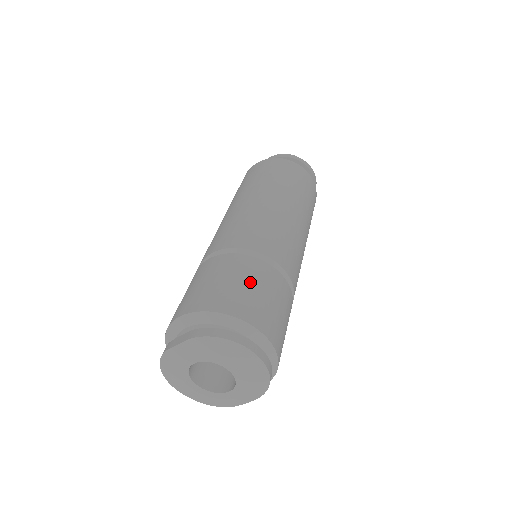
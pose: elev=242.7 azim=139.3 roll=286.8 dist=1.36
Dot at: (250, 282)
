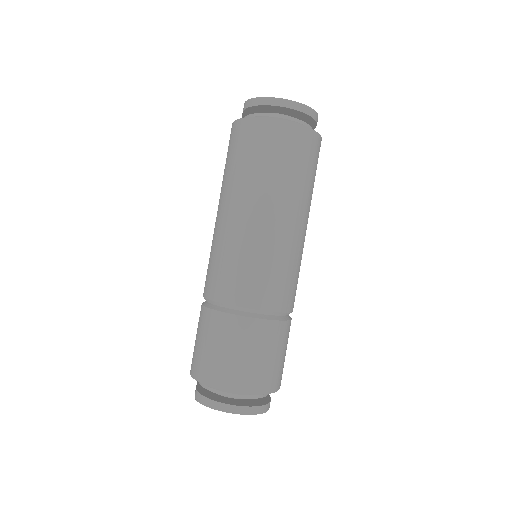
Dot at: (220, 345)
